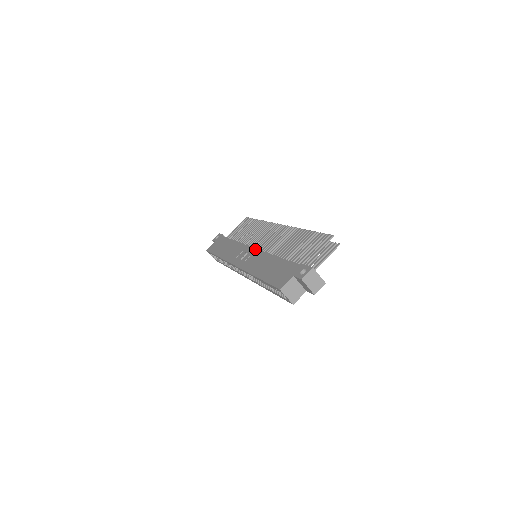
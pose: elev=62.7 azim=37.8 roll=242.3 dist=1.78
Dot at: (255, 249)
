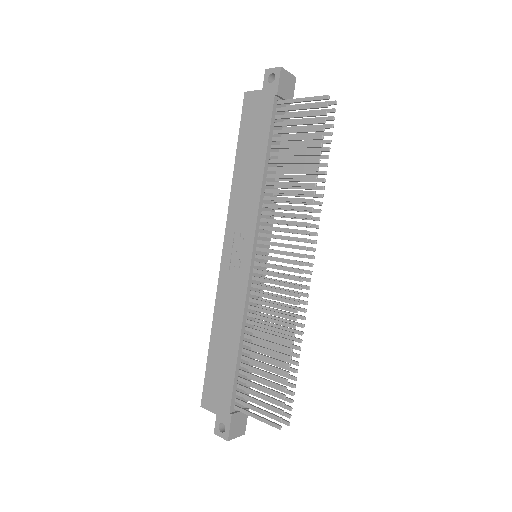
Dot at: (248, 269)
